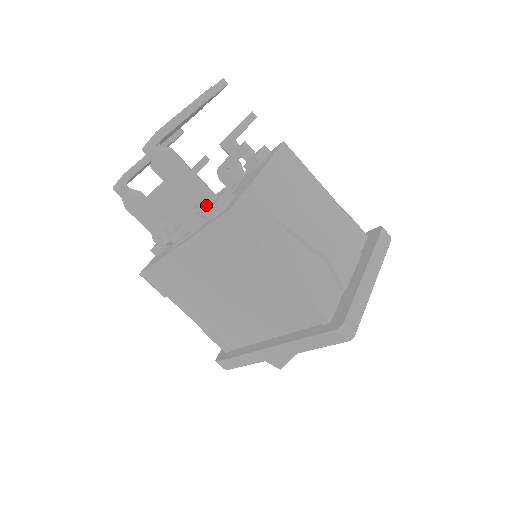
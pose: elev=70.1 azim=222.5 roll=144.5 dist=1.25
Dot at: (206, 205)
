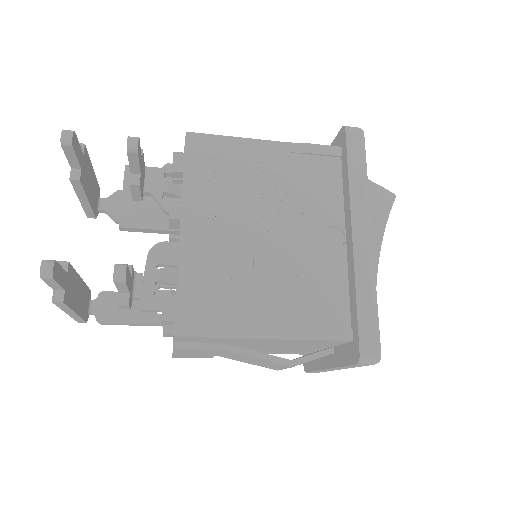
Dot at: occluded
